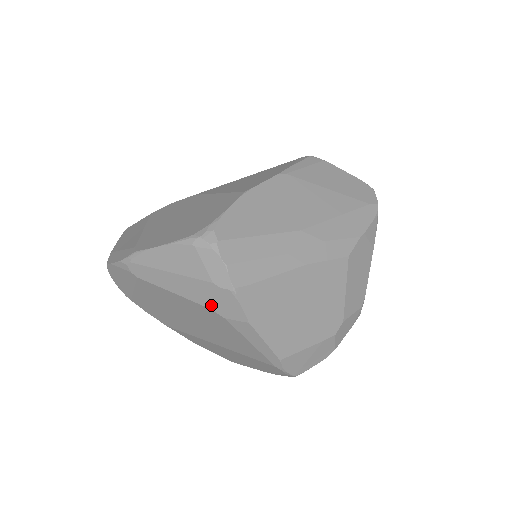
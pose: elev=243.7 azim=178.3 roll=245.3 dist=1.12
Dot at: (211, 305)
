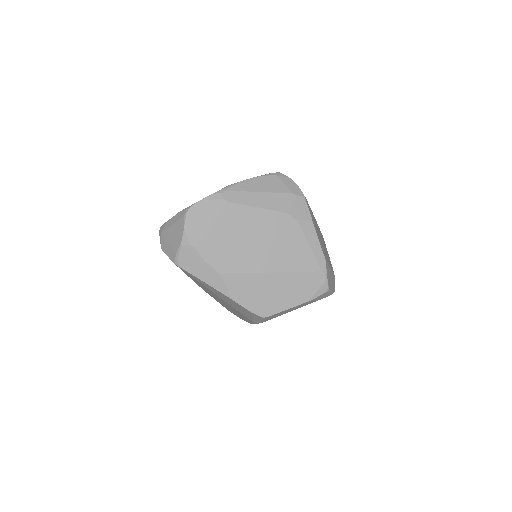
Dot at: (289, 210)
